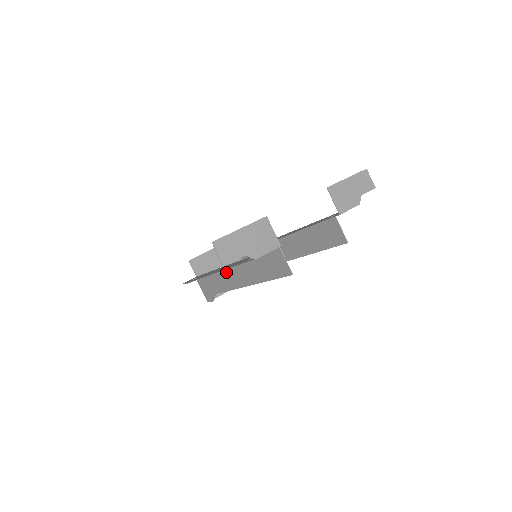
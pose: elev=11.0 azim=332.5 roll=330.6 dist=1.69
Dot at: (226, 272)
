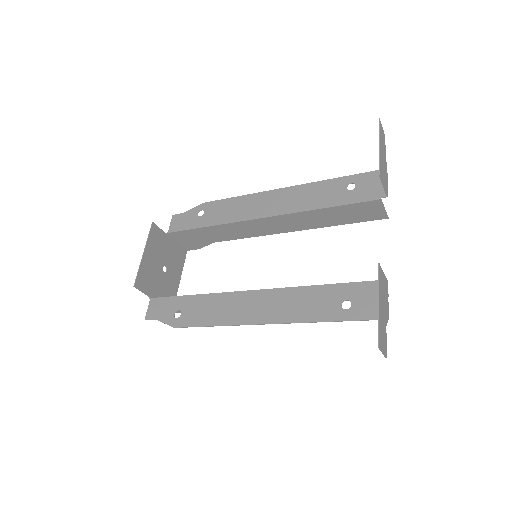
Dot at: occluded
